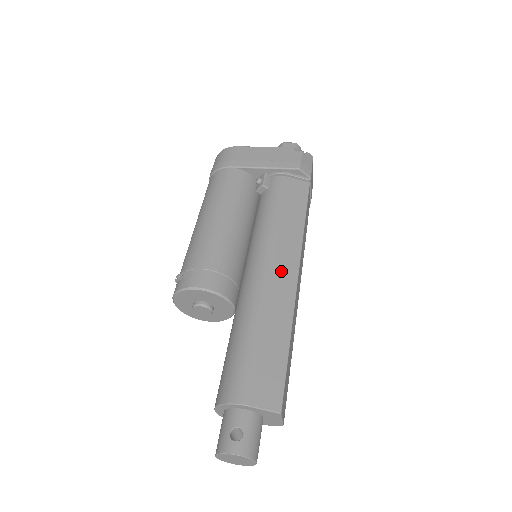
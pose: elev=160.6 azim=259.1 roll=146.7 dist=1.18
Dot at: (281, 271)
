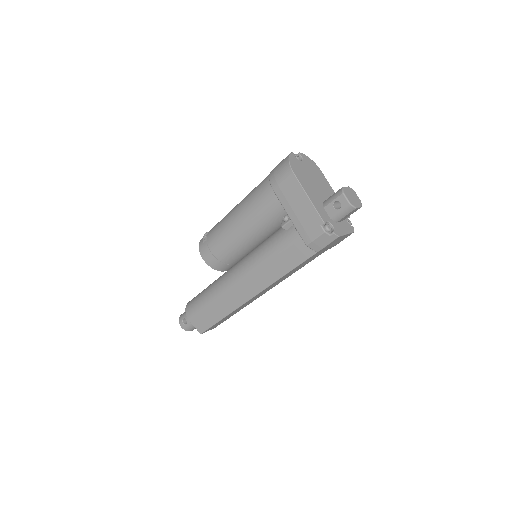
Dot at: (244, 289)
